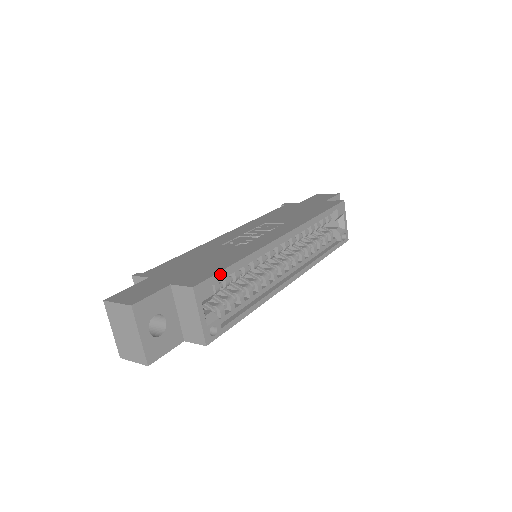
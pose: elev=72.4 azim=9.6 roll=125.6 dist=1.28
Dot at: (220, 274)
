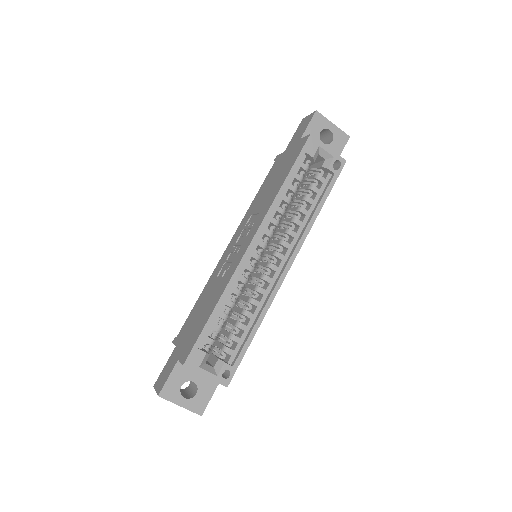
Dot at: (201, 336)
